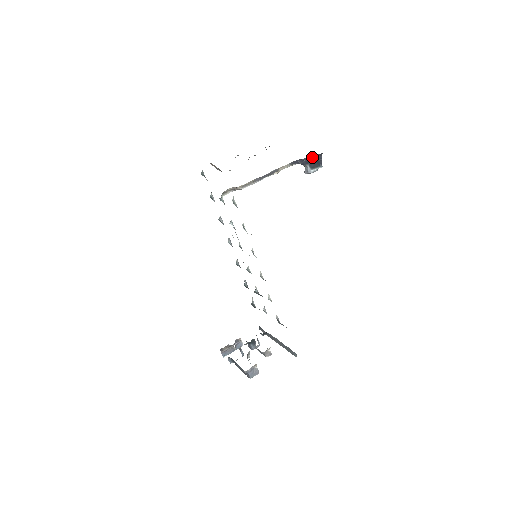
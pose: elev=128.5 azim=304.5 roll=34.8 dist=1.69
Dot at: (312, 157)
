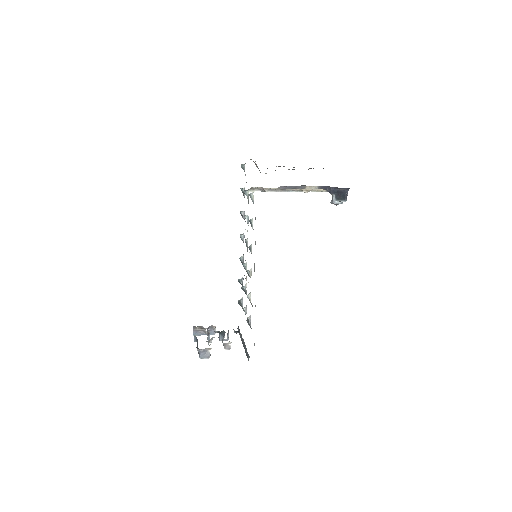
Dot at: (340, 188)
